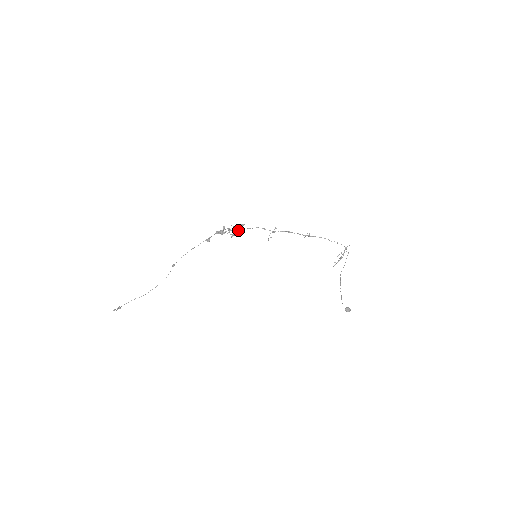
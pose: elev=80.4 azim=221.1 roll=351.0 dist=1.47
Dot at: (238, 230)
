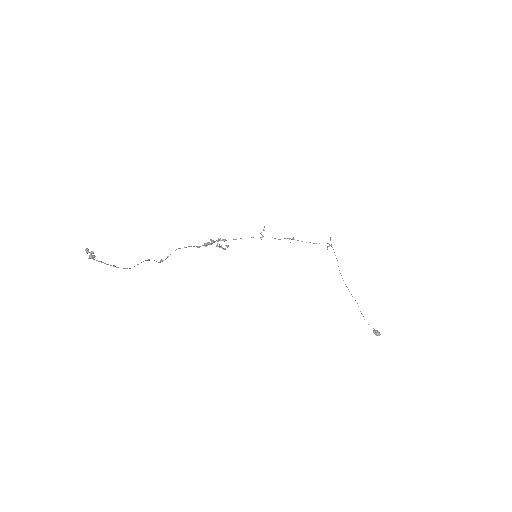
Dot at: occluded
